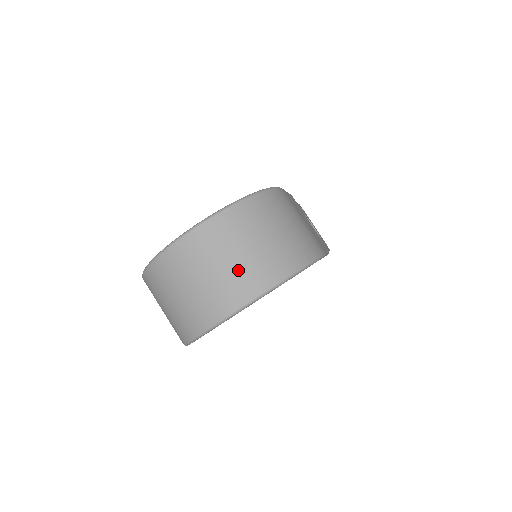
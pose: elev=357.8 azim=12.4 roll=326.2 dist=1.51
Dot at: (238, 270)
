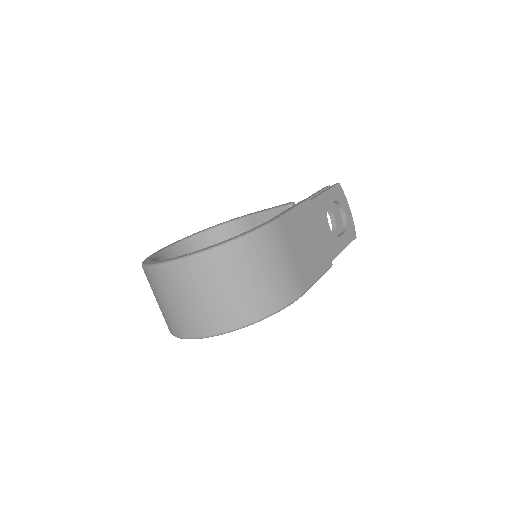
Dot at: (202, 310)
